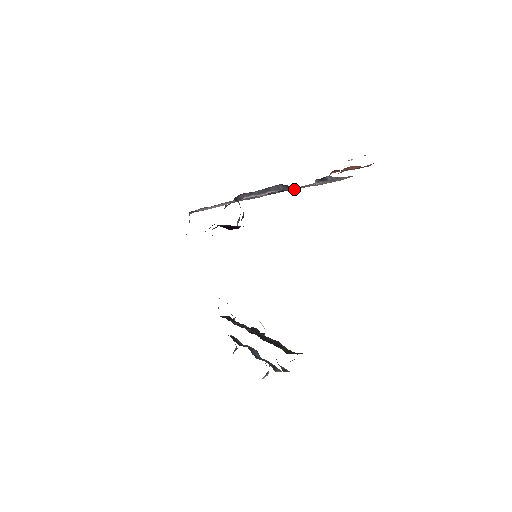
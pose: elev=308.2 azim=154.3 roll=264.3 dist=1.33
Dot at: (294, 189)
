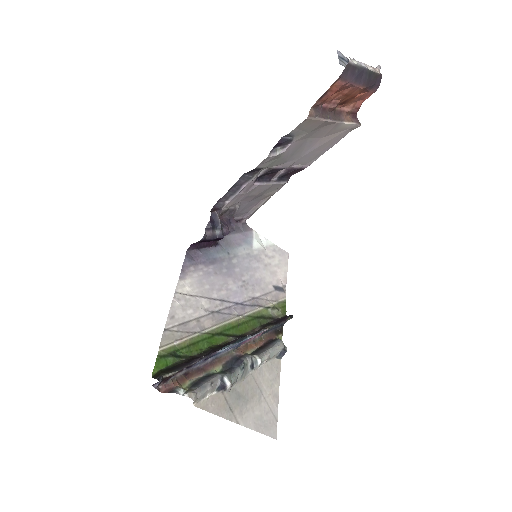
Dot at: (333, 145)
